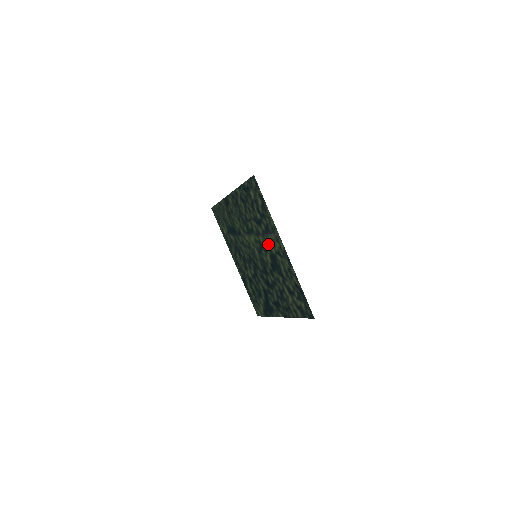
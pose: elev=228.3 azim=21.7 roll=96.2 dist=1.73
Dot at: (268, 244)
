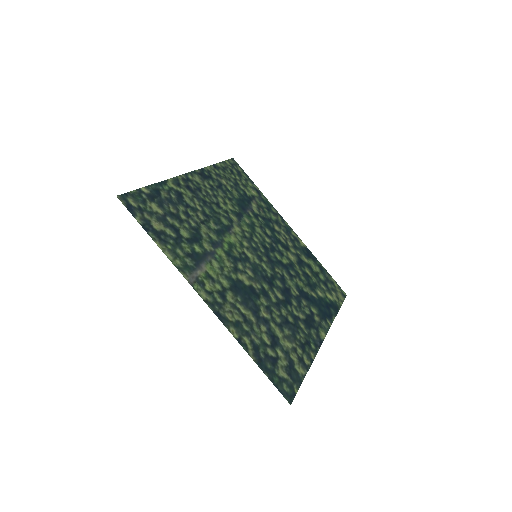
Dot at: (220, 269)
